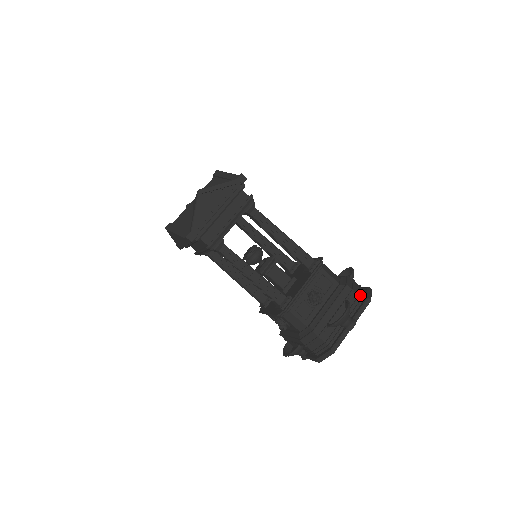
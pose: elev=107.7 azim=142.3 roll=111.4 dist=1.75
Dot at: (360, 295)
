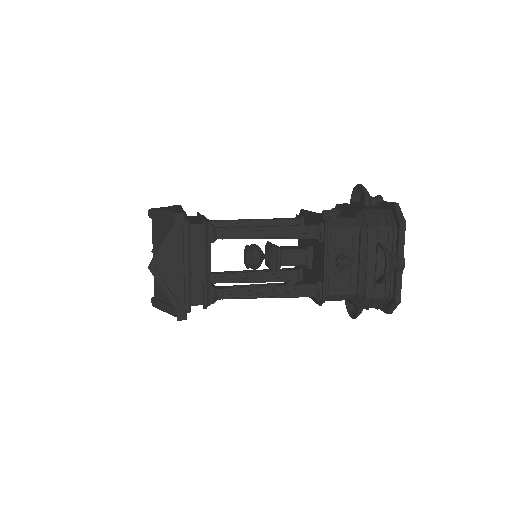
Dot at: (390, 223)
